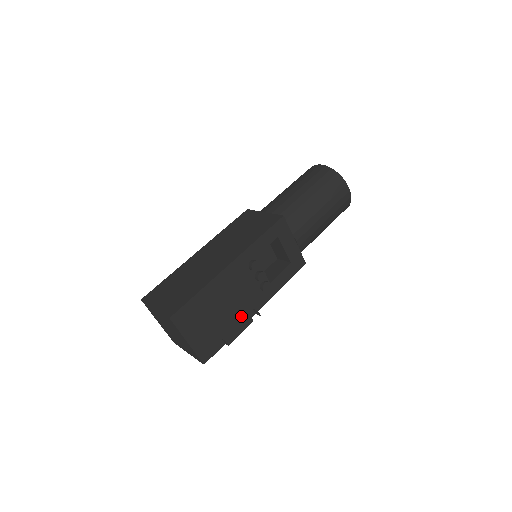
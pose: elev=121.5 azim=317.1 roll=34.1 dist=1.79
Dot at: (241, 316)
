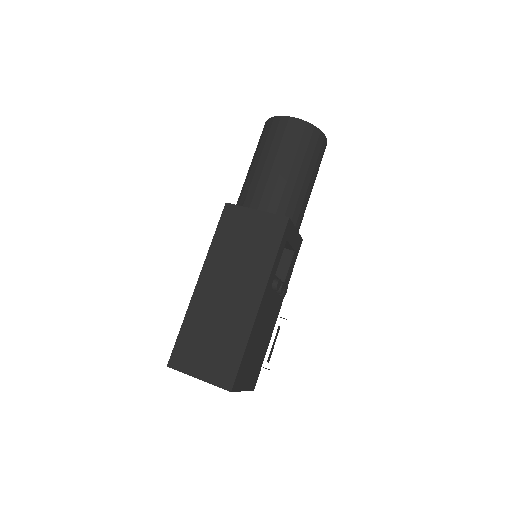
Dot at: (270, 330)
